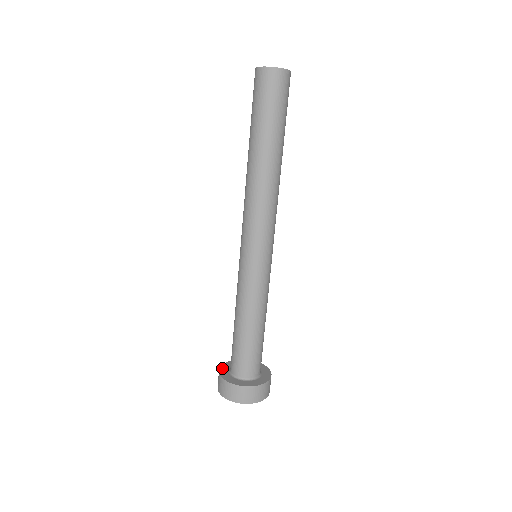
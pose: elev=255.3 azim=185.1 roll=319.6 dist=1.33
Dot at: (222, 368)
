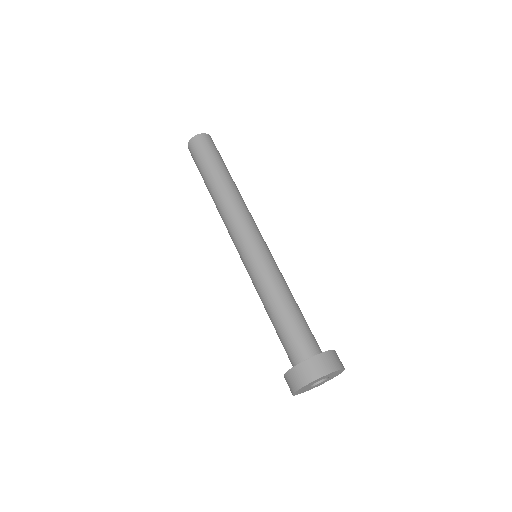
Dot at: (295, 366)
